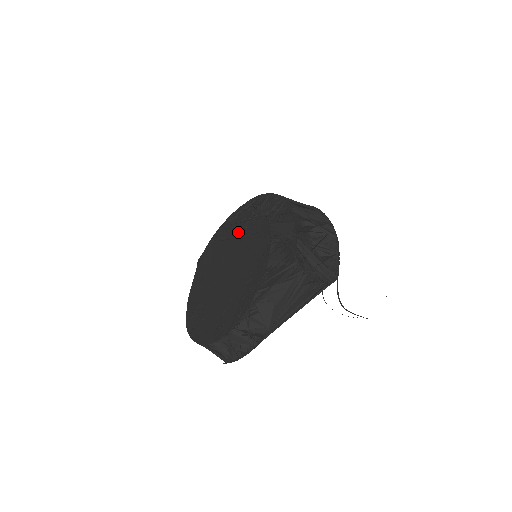
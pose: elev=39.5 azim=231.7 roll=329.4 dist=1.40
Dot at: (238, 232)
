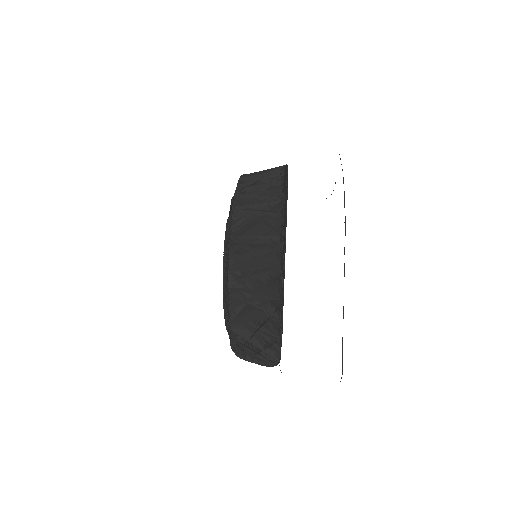
Dot at: occluded
